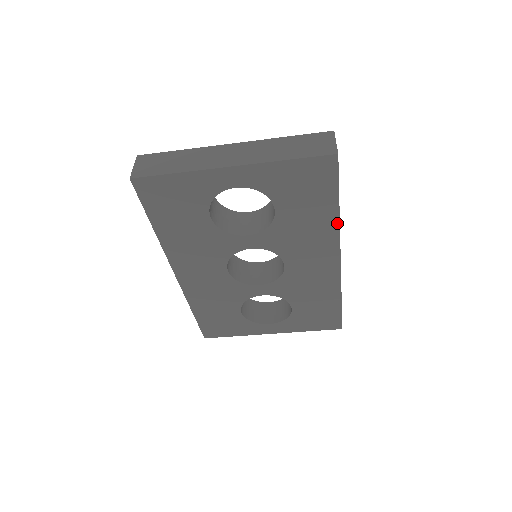
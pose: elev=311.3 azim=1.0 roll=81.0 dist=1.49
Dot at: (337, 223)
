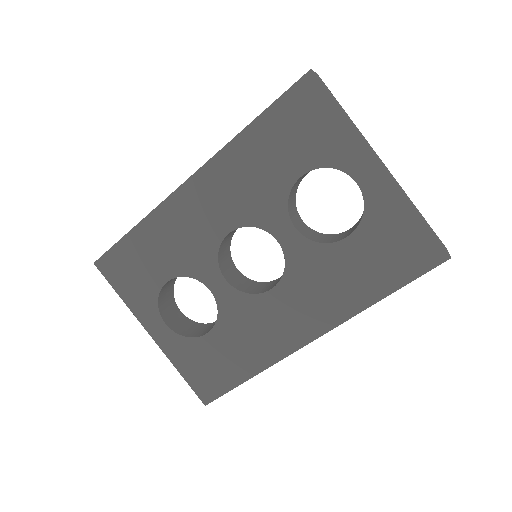
Dot at: (363, 308)
